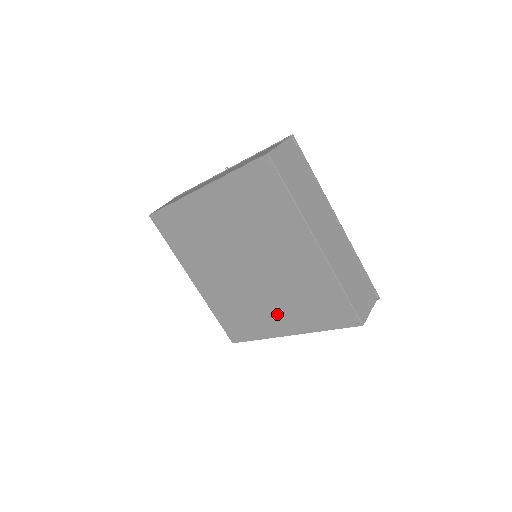
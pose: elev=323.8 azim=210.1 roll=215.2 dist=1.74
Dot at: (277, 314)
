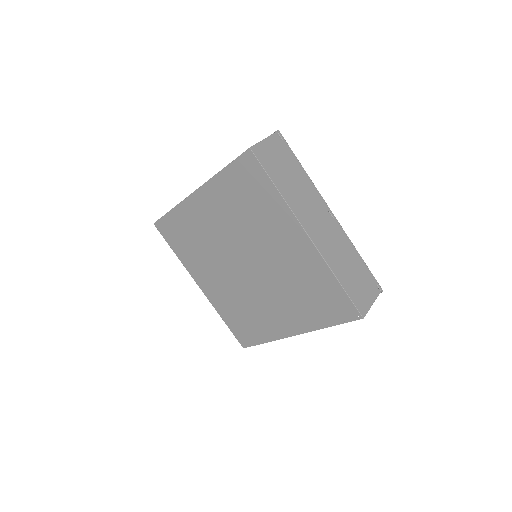
Dot at: (280, 314)
